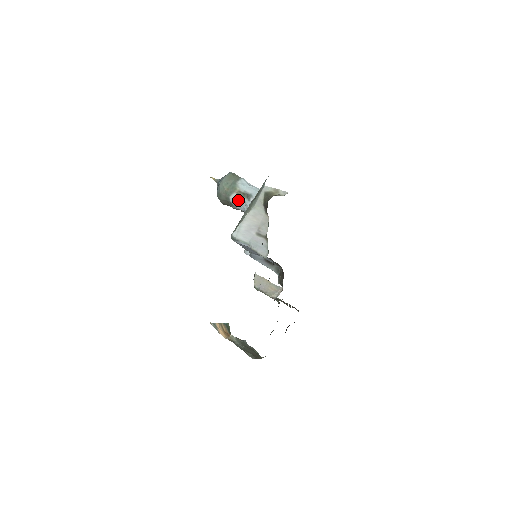
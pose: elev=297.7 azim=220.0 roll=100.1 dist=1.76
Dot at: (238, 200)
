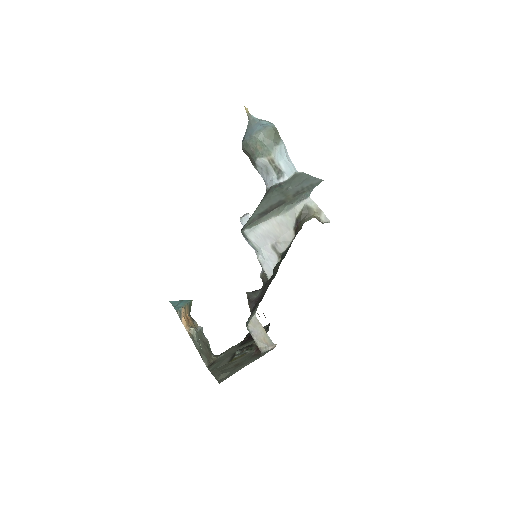
Dot at: (265, 168)
